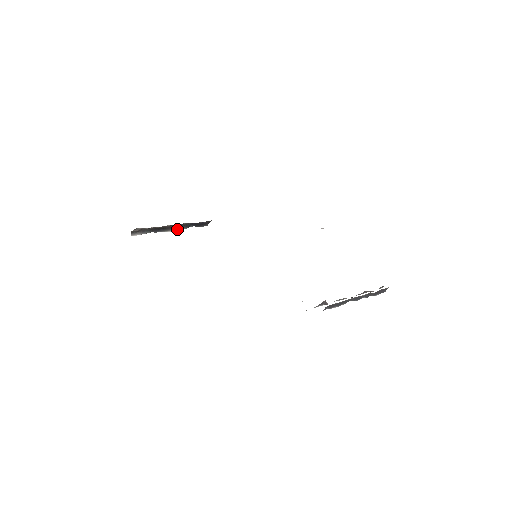
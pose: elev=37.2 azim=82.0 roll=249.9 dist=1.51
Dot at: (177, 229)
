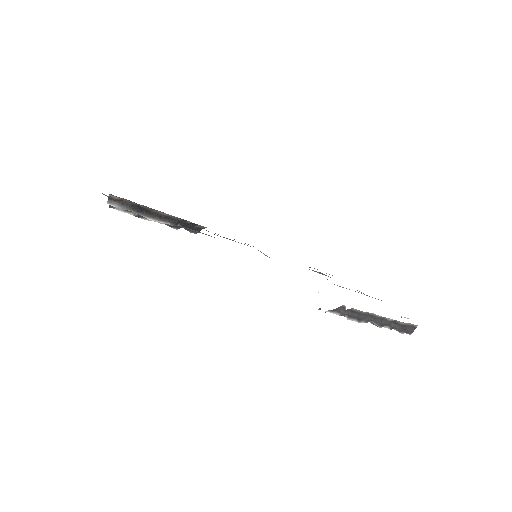
Dot at: (162, 221)
